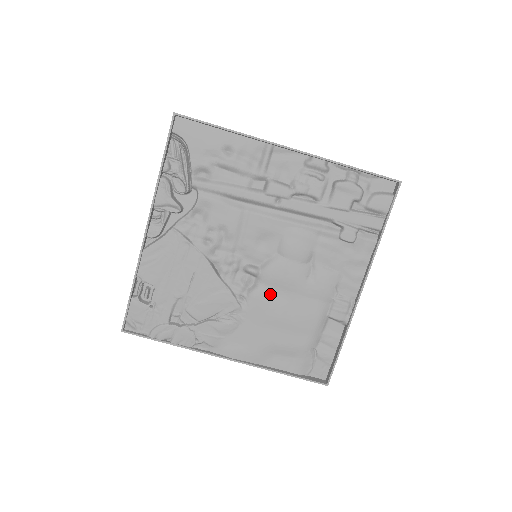
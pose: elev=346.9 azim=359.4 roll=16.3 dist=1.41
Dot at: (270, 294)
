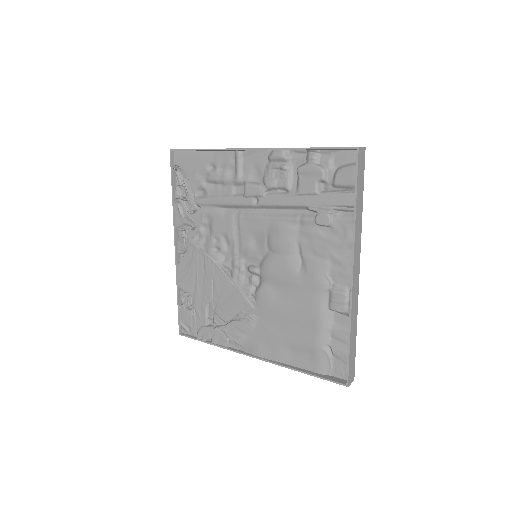
Dot at: (272, 291)
